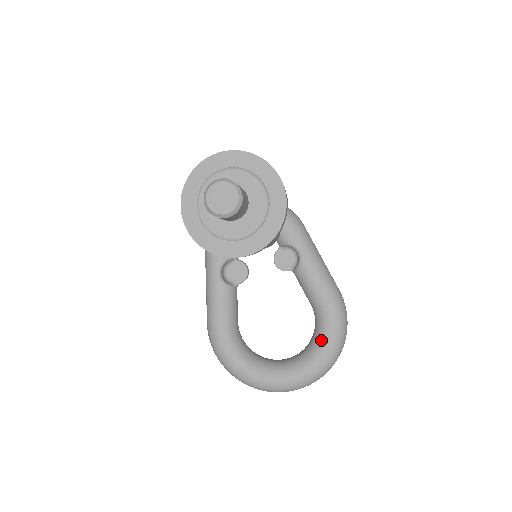
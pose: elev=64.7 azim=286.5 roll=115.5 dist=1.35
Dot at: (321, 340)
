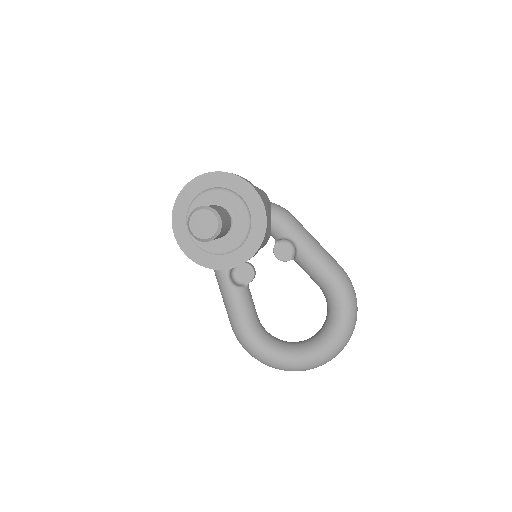
Dot at: (334, 315)
